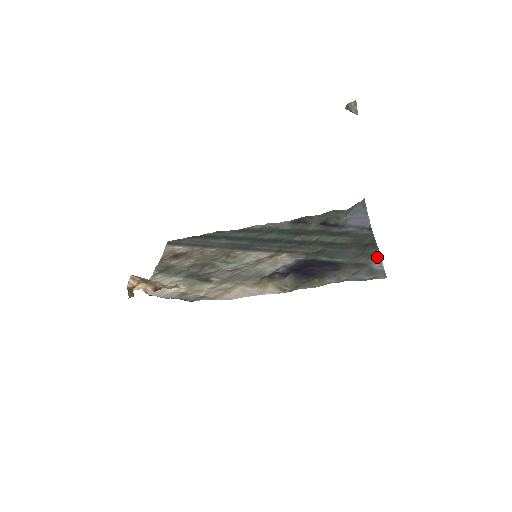
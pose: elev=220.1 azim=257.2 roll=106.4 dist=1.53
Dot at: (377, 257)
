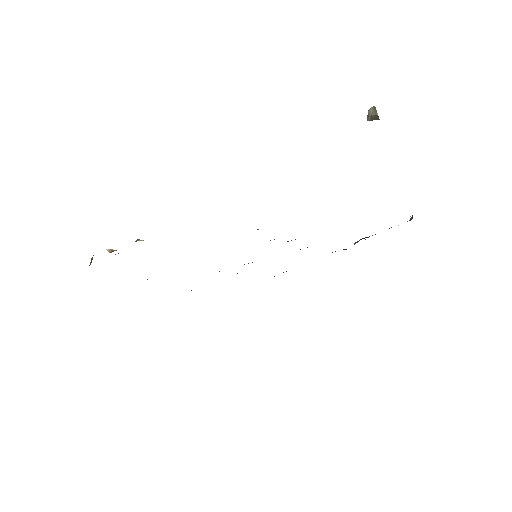
Dot at: occluded
